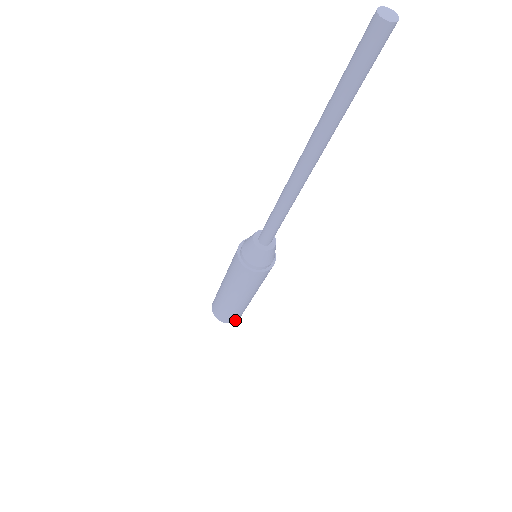
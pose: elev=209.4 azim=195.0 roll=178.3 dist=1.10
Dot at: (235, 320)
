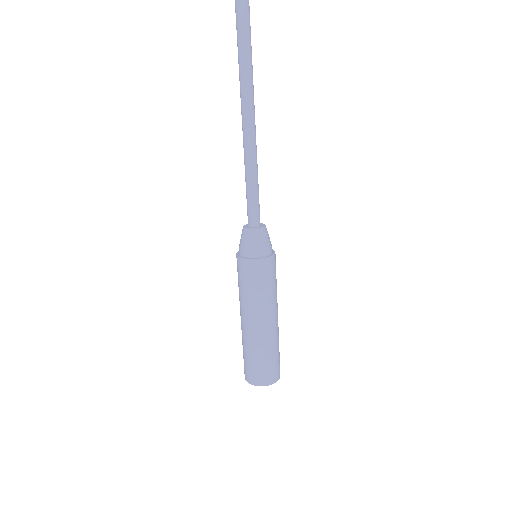
Dot at: (263, 381)
